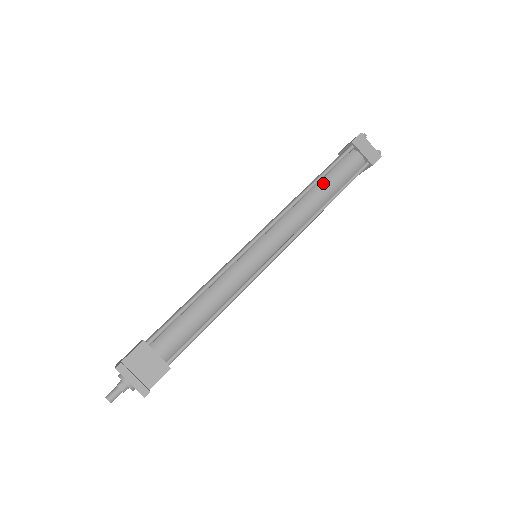
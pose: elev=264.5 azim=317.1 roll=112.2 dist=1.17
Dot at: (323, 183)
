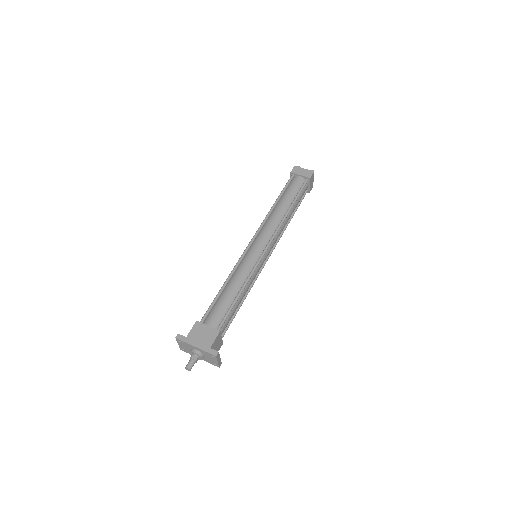
Dot at: (293, 207)
